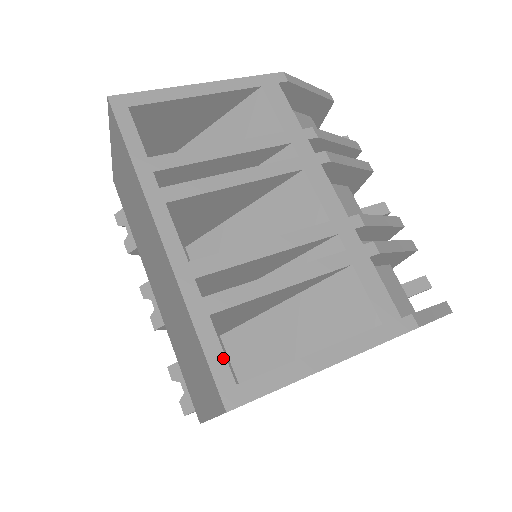
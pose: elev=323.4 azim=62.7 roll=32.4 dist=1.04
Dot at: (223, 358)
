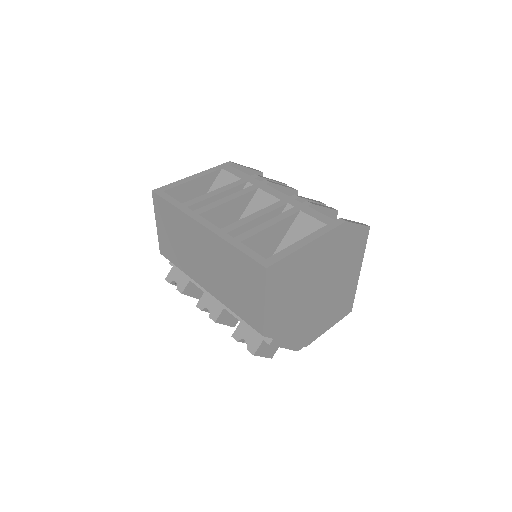
Dot at: (255, 253)
